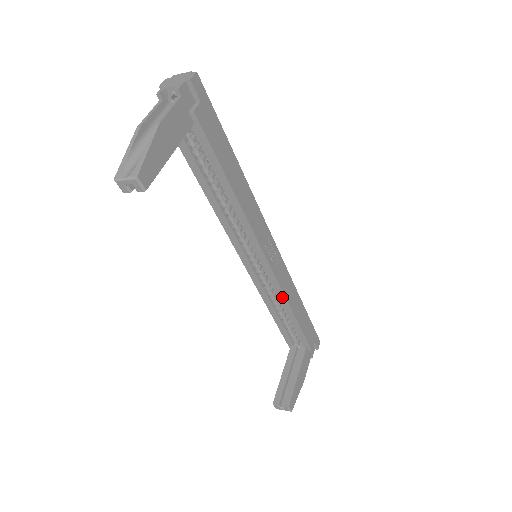
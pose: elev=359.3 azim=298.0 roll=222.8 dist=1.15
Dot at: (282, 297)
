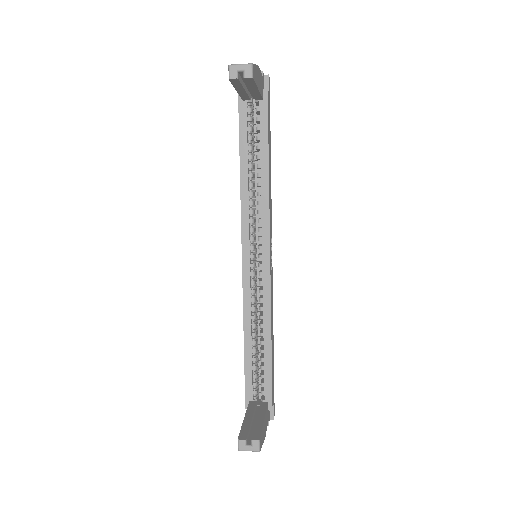
Dot at: (267, 312)
